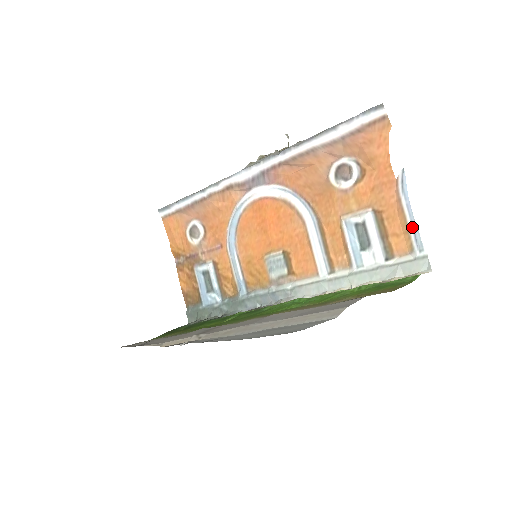
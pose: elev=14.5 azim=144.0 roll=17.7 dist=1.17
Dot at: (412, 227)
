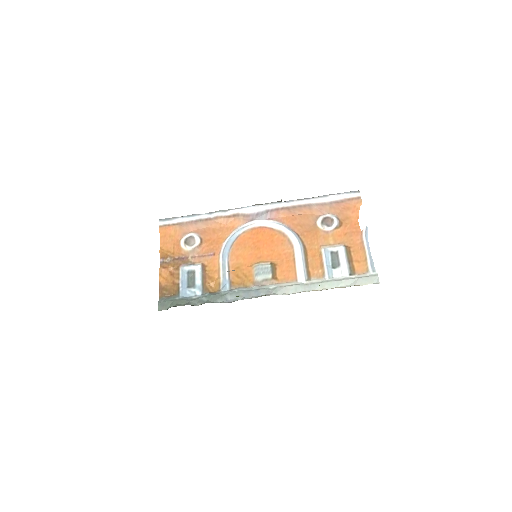
Dot at: (369, 257)
